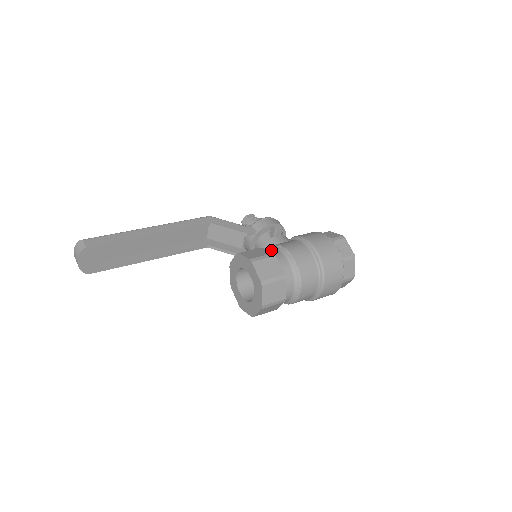
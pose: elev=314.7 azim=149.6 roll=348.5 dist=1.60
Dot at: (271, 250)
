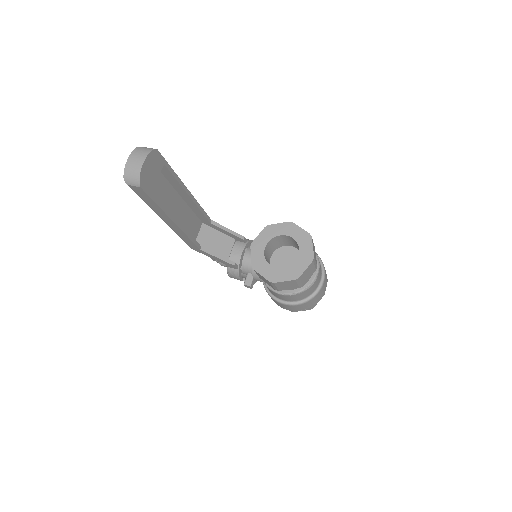
Dot at: occluded
